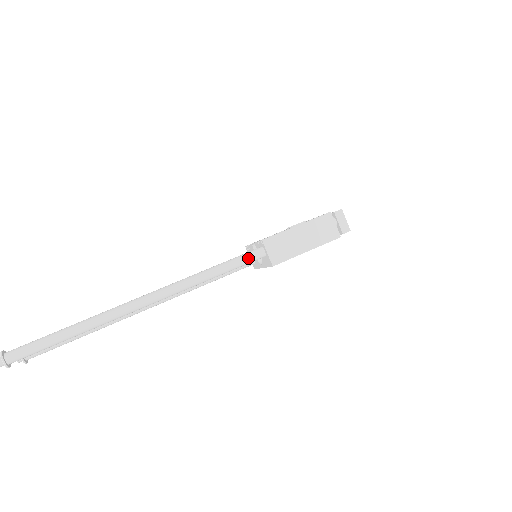
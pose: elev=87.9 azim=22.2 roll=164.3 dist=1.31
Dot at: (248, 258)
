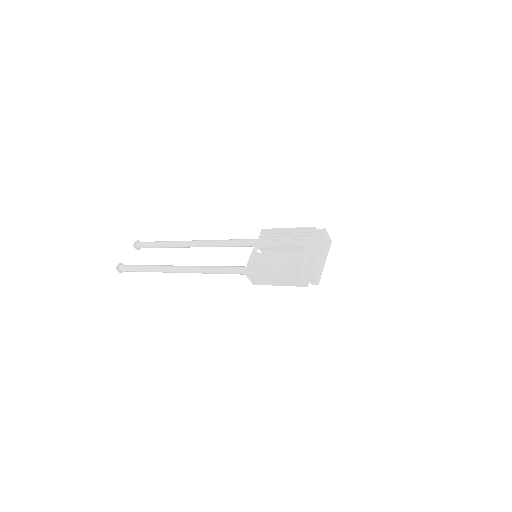
Dot at: occluded
